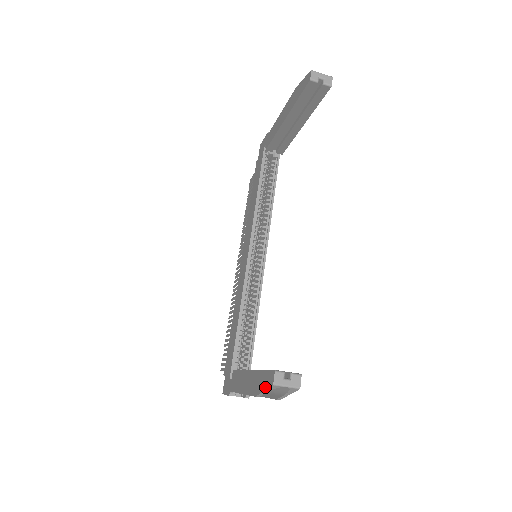
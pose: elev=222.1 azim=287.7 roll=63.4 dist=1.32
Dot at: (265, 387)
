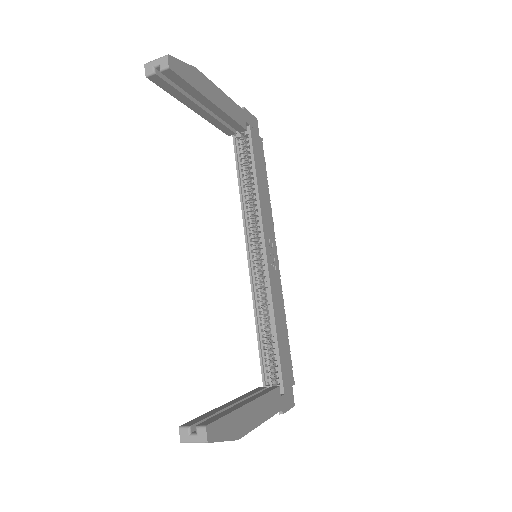
Dot at: occluded
